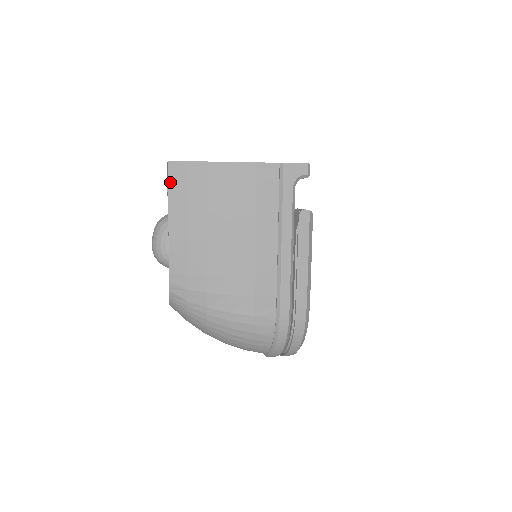
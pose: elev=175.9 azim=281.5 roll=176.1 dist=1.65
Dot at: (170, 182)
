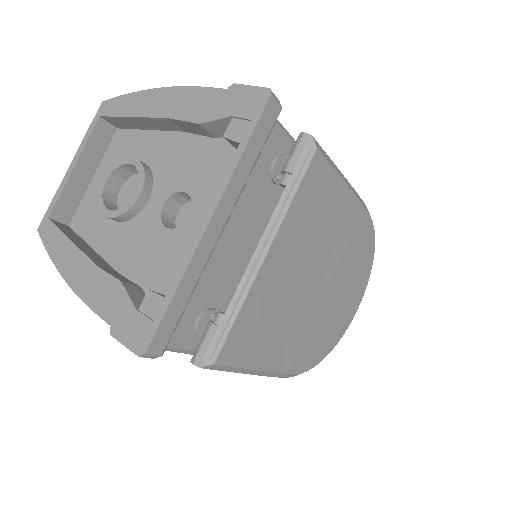
Dot at: occluded
